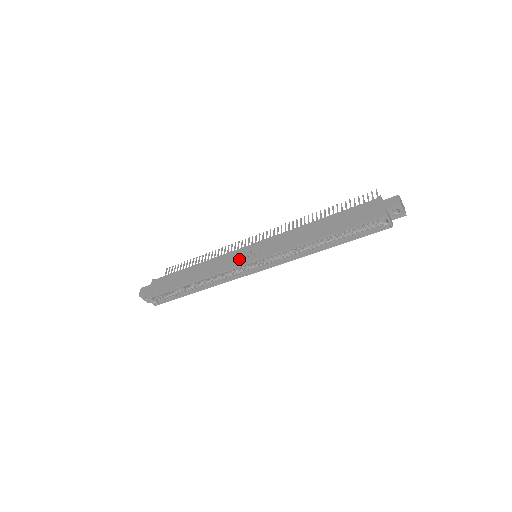
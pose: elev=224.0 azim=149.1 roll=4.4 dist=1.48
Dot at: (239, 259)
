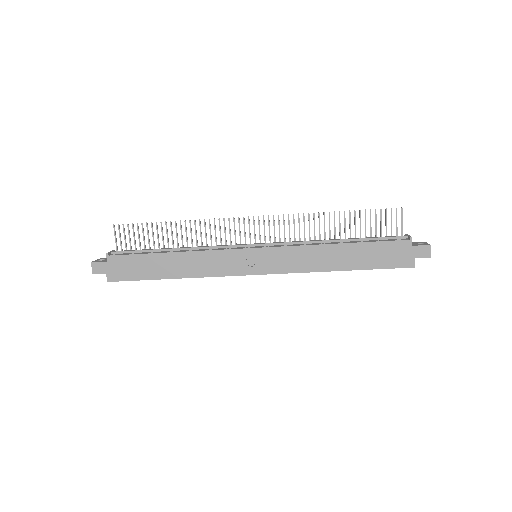
Dot at: (240, 266)
